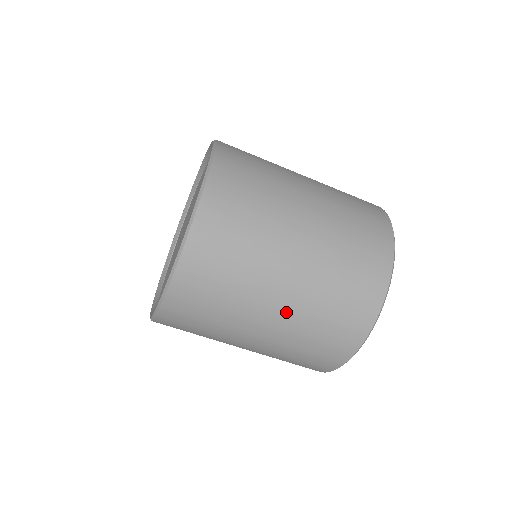
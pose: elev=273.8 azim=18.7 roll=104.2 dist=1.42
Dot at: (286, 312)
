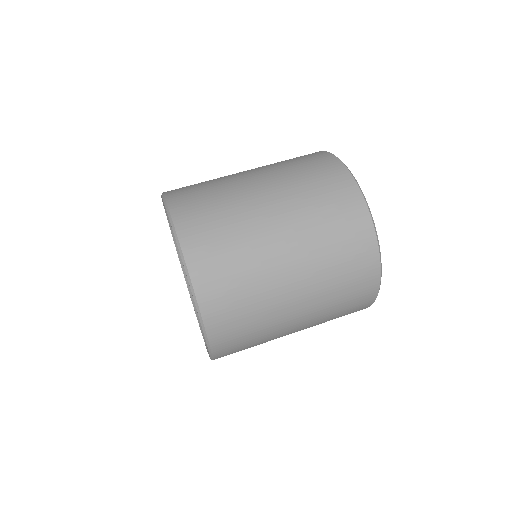
Dot at: (307, 303)
